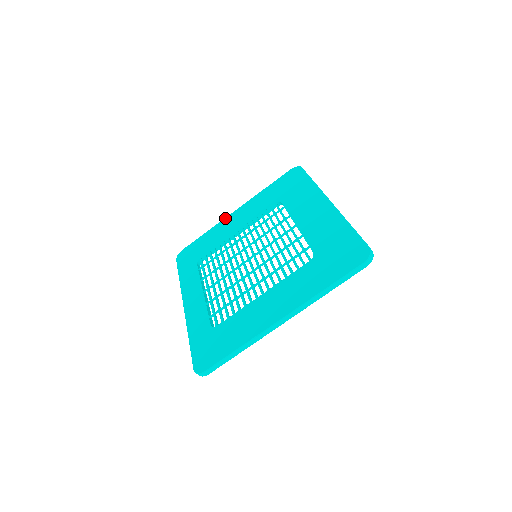
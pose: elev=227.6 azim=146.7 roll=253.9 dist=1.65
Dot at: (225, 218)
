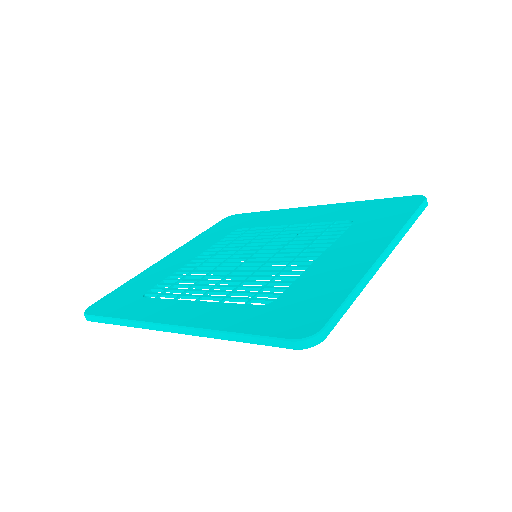
Dot at: (155, 263)
